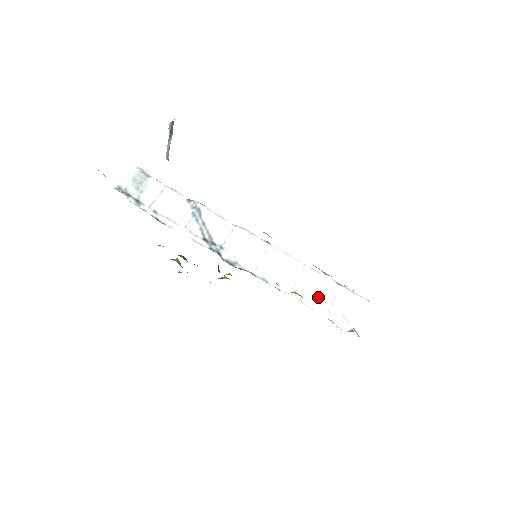
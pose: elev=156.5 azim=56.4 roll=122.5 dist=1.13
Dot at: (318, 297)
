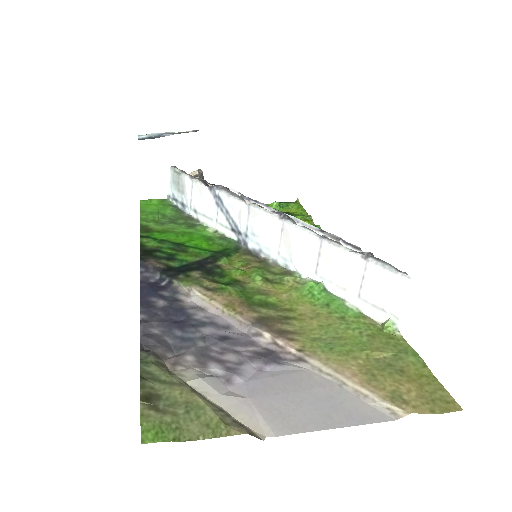
Dot at: (343, 279)
